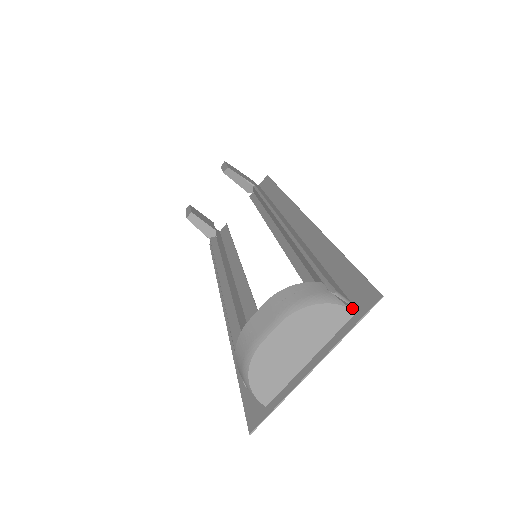
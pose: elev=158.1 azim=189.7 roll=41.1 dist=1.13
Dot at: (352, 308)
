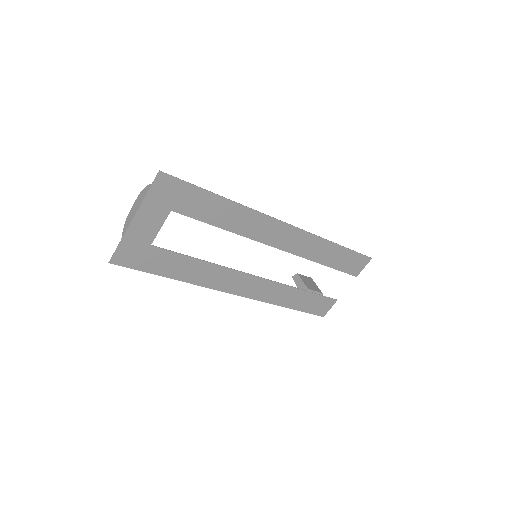
Dot at: (160, 188)
